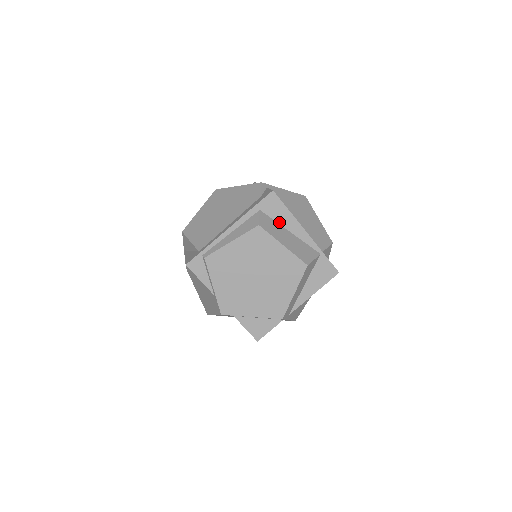
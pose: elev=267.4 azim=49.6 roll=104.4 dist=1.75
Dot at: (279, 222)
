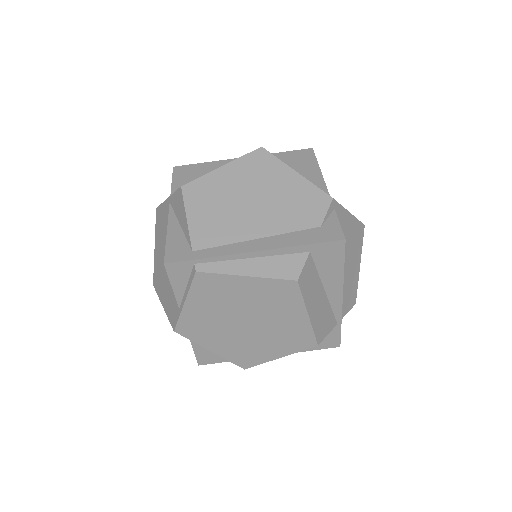
Dot at: (321, 275)
